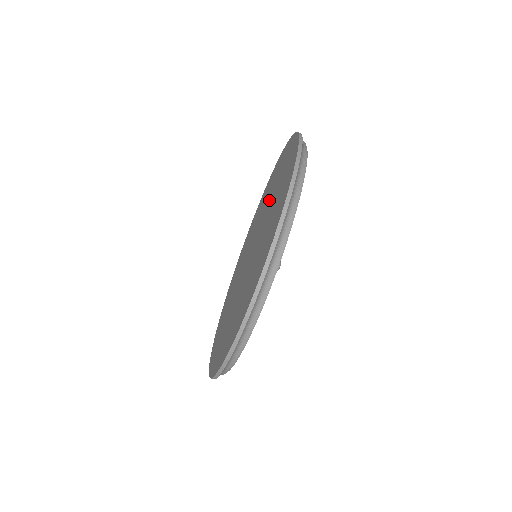
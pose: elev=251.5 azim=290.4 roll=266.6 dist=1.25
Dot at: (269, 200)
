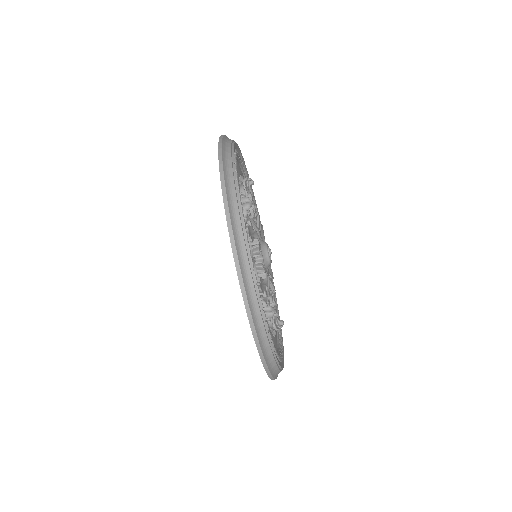
Dot at: occluded
